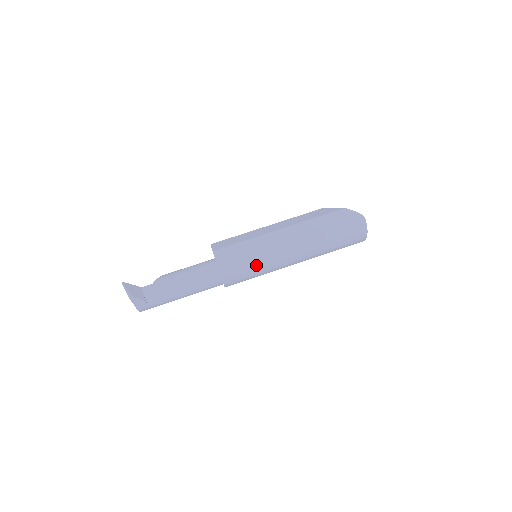
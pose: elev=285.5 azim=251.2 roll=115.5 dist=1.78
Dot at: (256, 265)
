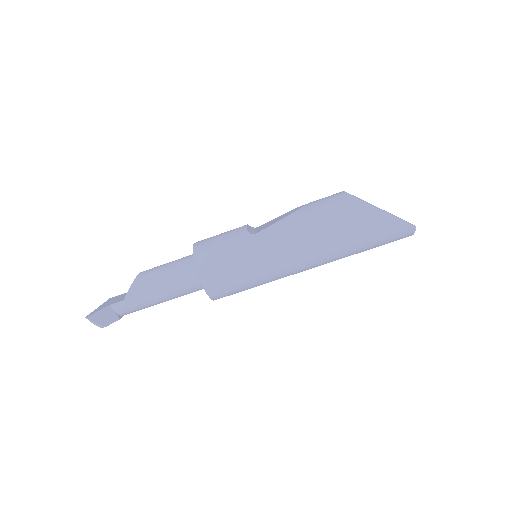
Dot at: (258, 285)
